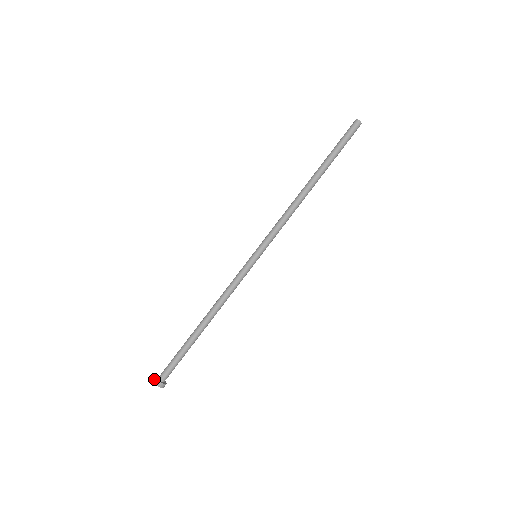
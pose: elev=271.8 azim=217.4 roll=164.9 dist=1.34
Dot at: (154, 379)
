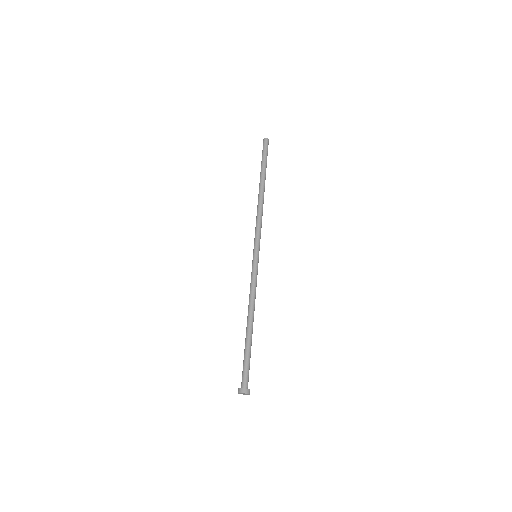
Dot at: (238, 391)
